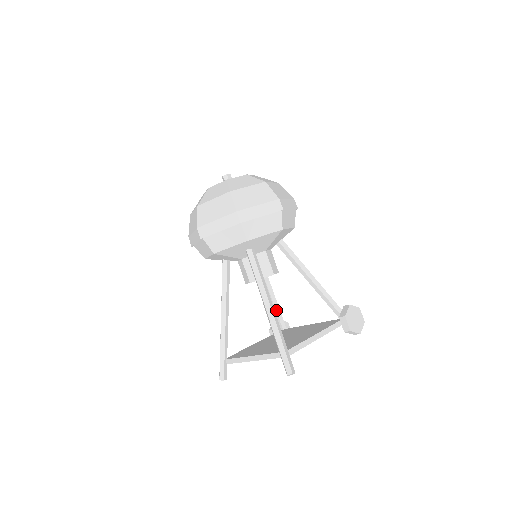
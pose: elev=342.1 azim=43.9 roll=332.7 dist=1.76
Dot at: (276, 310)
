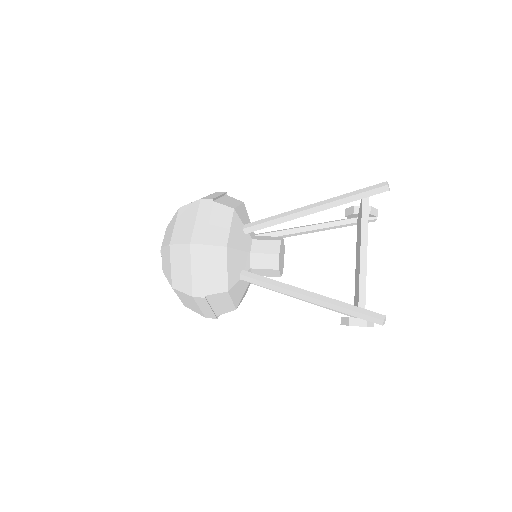
Dot at: occluded
